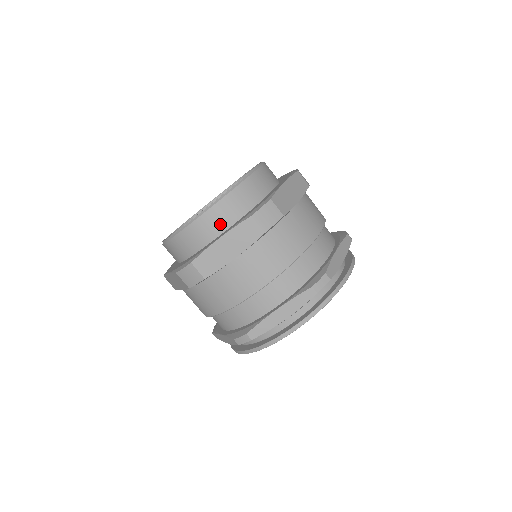
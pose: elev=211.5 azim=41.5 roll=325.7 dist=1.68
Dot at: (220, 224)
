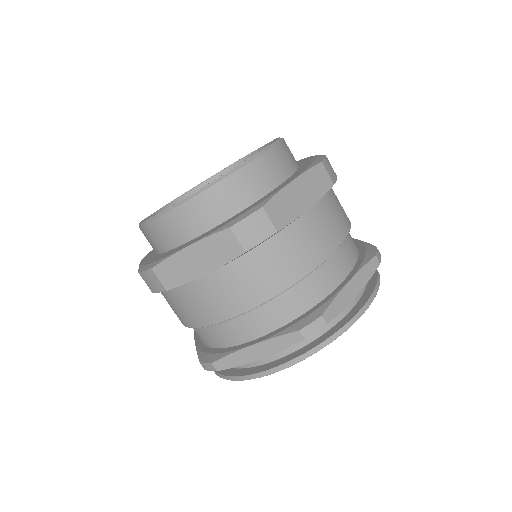
Dot at: (196, 225)
